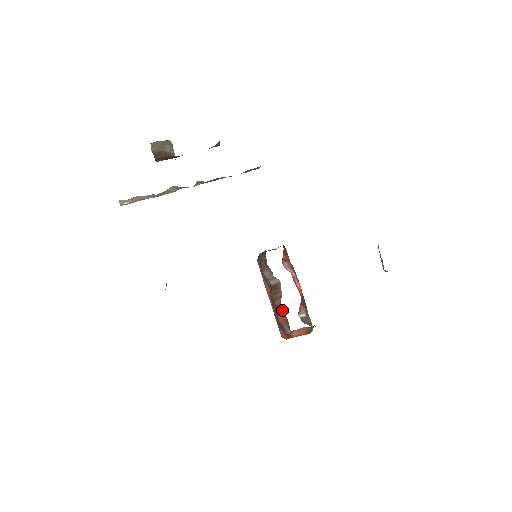
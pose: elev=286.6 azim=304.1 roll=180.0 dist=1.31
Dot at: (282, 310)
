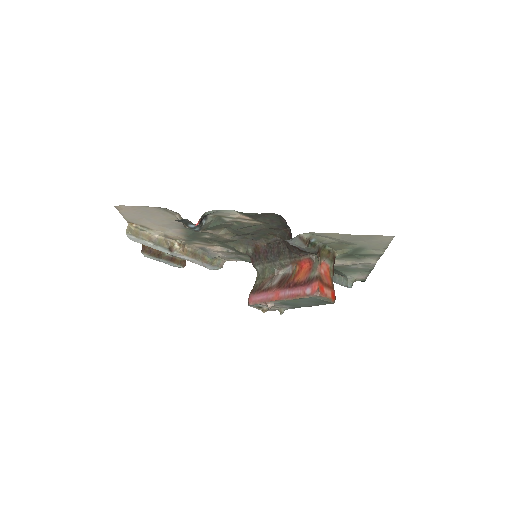
Dot at: (301, 267)
